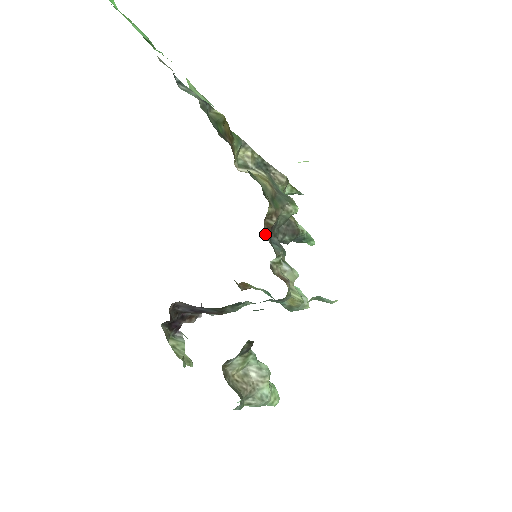
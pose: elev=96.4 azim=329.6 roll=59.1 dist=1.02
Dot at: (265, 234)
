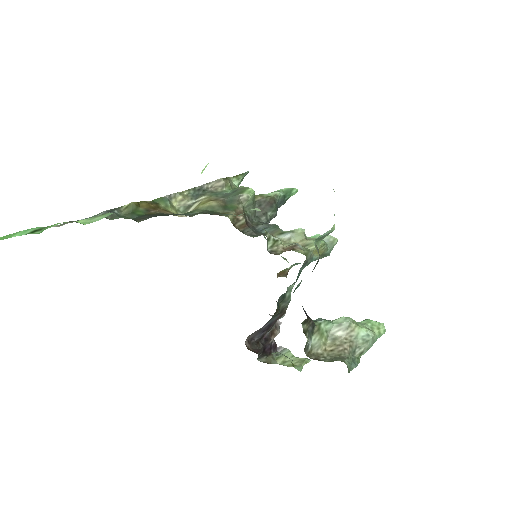
Dot at: (247, 234)
